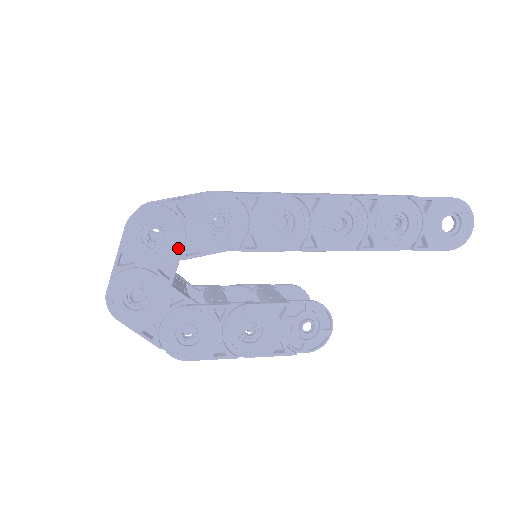
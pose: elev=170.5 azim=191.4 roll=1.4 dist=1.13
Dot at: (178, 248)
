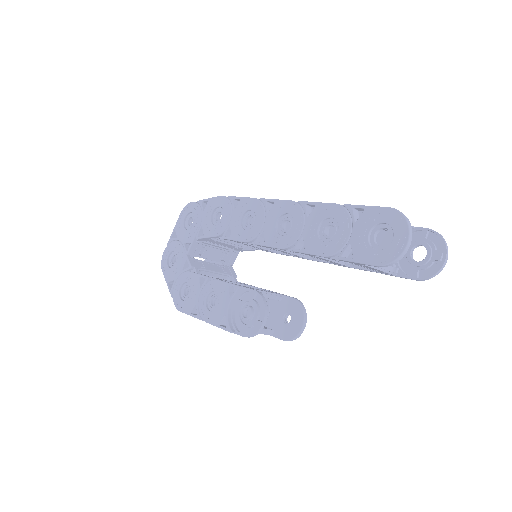
Dot at: (195, 230)
